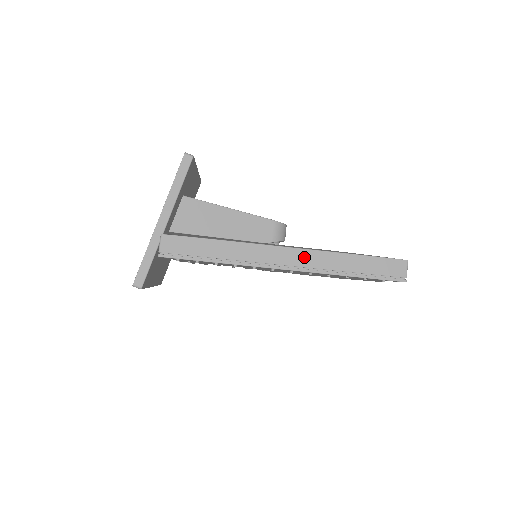
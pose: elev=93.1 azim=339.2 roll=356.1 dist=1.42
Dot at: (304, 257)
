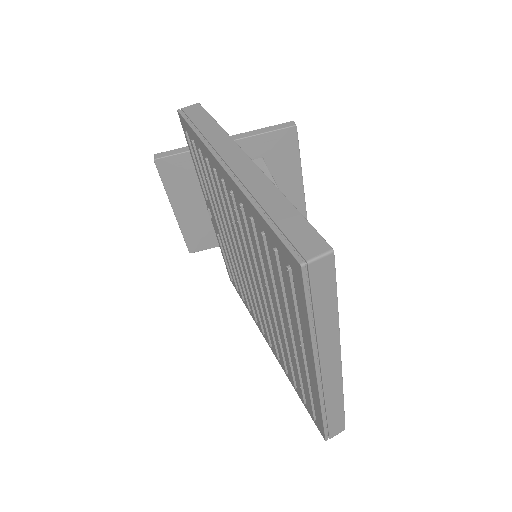
Dot at: (250, 172)
